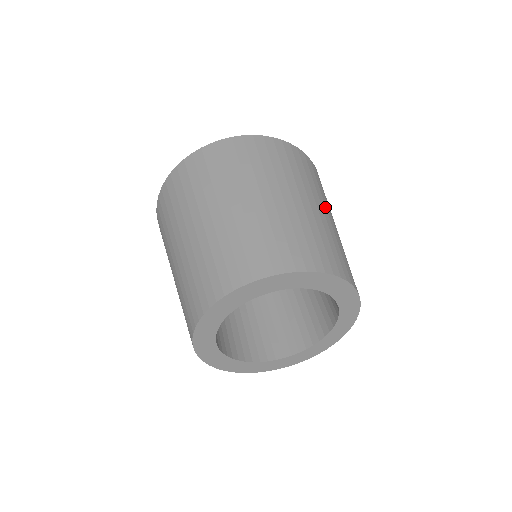
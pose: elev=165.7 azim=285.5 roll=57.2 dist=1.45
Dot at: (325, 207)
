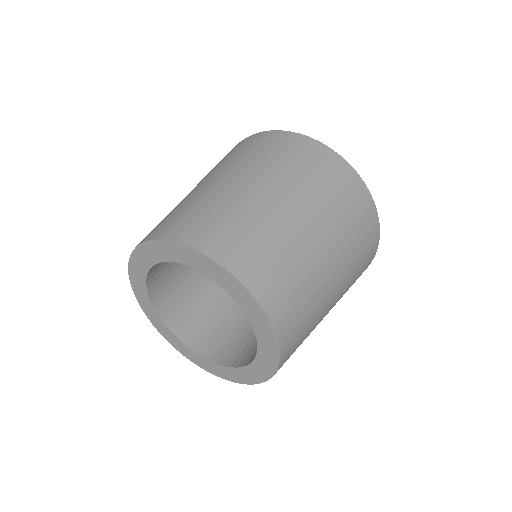
Dot at: (313, 217)
